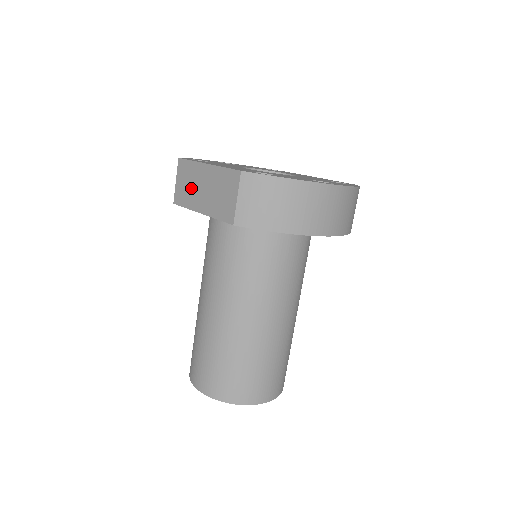
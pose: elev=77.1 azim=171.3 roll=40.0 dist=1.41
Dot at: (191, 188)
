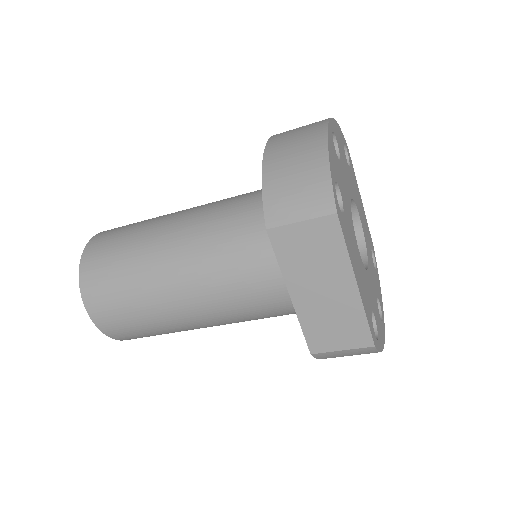
Dot at: (310, 264)
